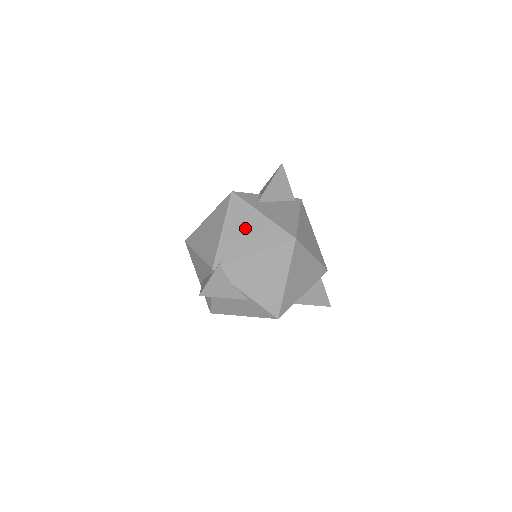
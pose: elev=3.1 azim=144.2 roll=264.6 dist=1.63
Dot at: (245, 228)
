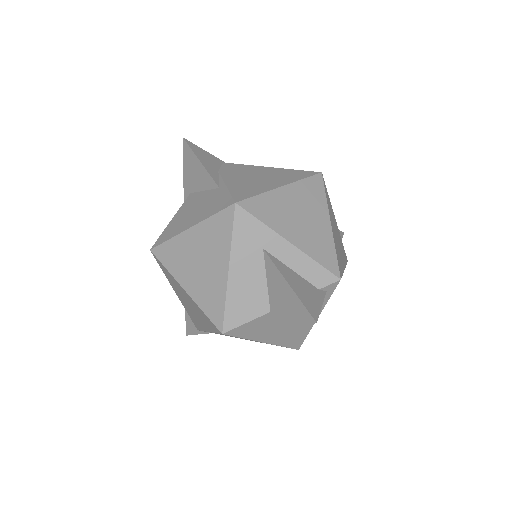
Dot at: occluded
